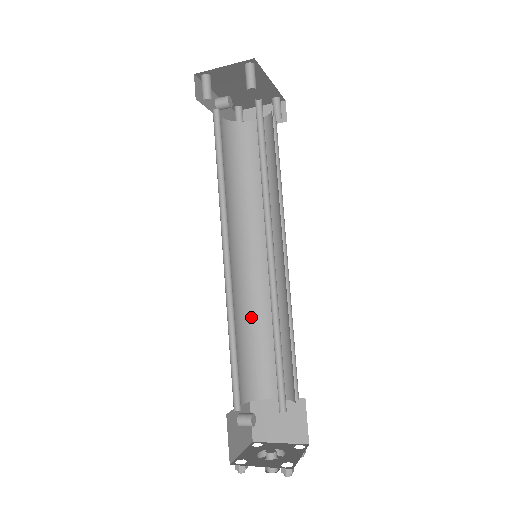
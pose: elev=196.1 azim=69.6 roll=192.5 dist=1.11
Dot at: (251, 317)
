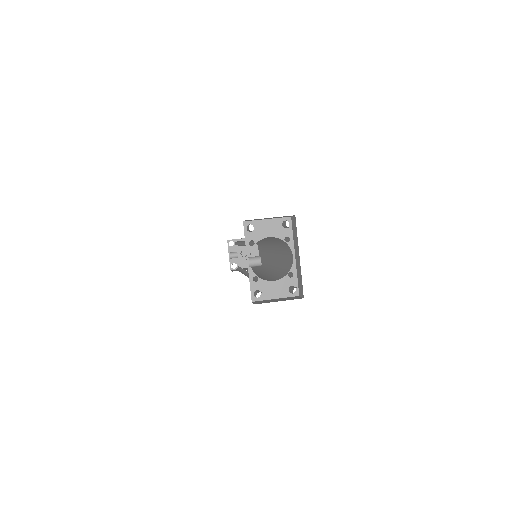
Dot at: occluded
